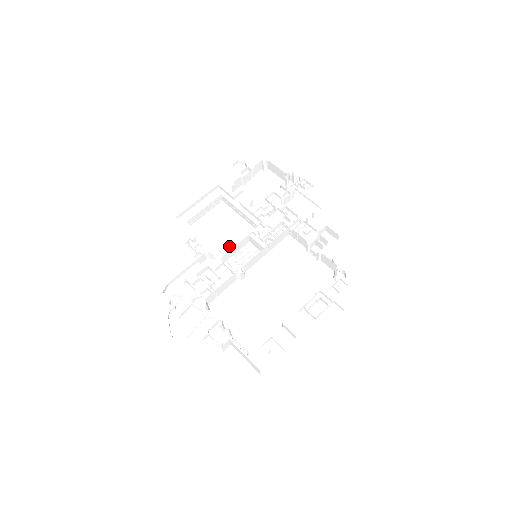
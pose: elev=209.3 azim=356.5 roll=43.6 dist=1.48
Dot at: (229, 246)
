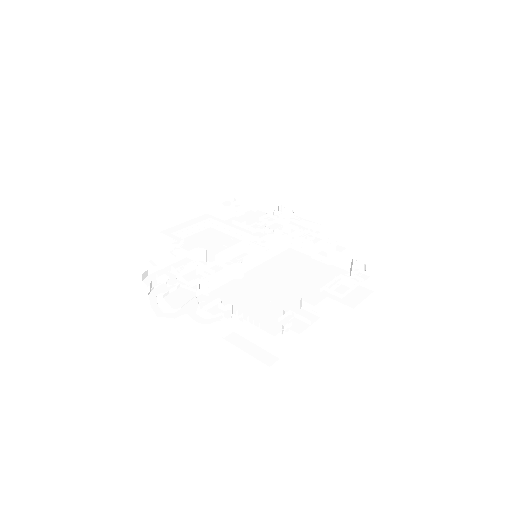
Dot at: occluded
